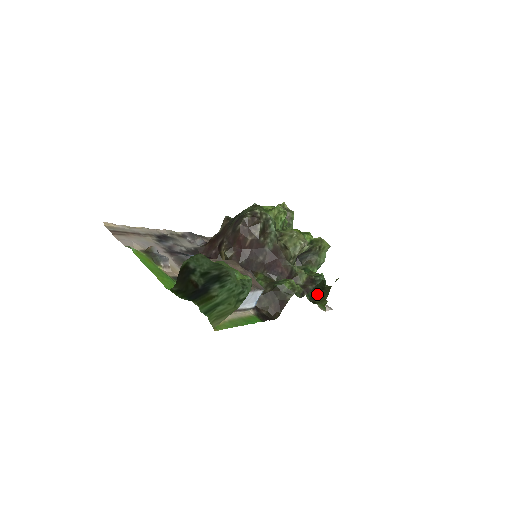
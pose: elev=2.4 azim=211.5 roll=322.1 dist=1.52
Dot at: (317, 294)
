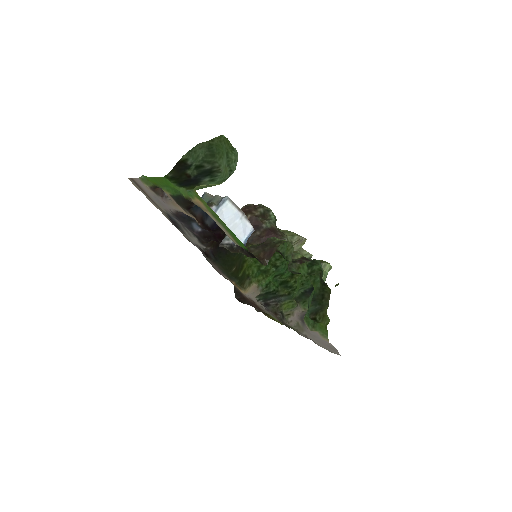
Dot at: (317, 308)
